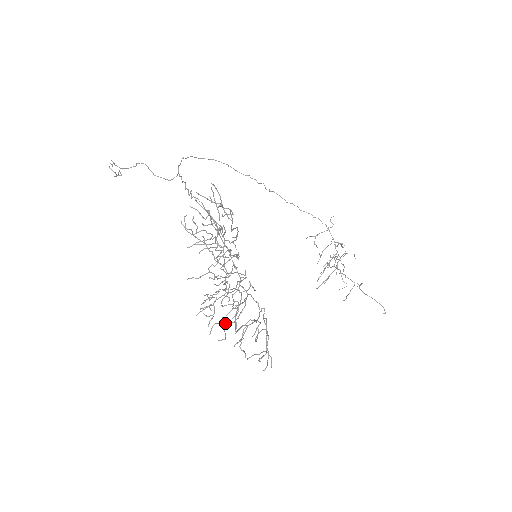
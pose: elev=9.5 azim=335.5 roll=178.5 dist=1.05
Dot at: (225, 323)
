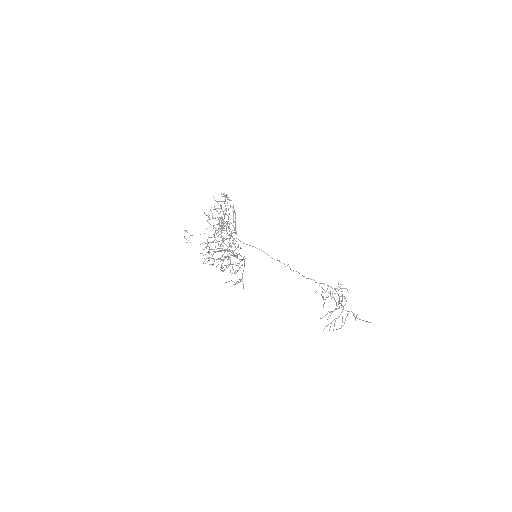
Dot at: occluded
